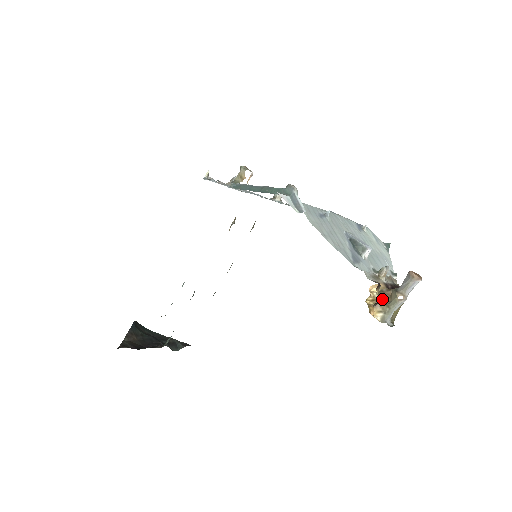
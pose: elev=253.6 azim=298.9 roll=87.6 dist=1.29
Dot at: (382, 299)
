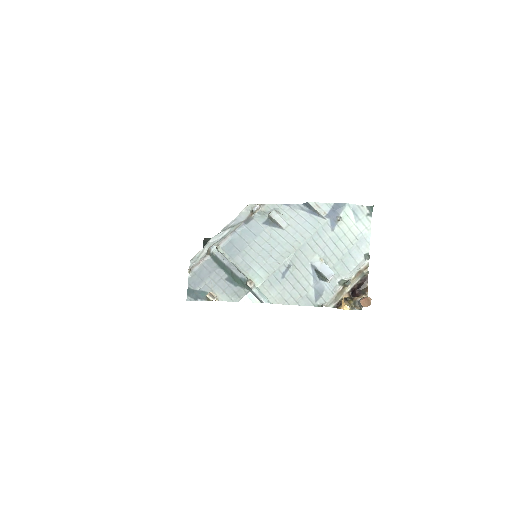
Dot at: (349, 298)
